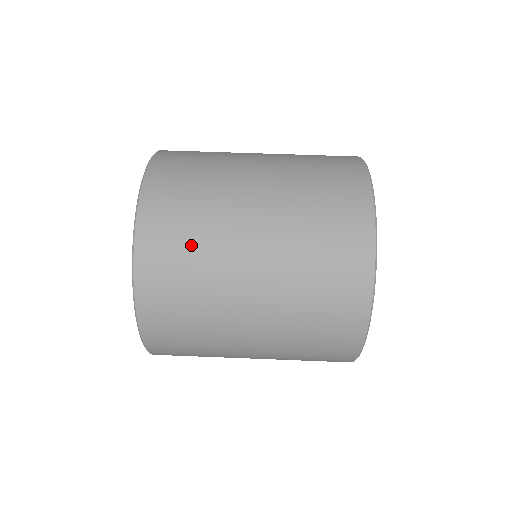
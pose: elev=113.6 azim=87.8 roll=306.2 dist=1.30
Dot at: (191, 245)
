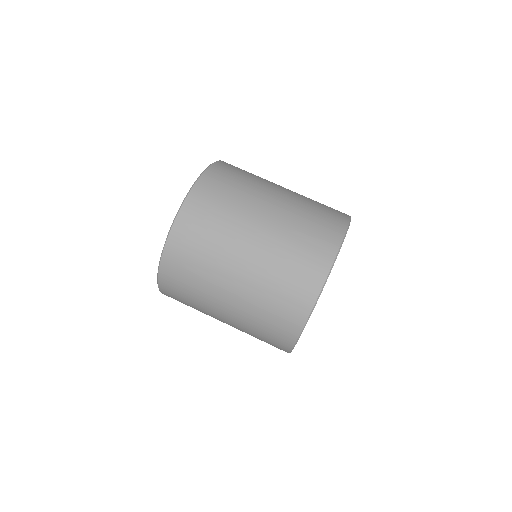
Dot at: (241, 181)
